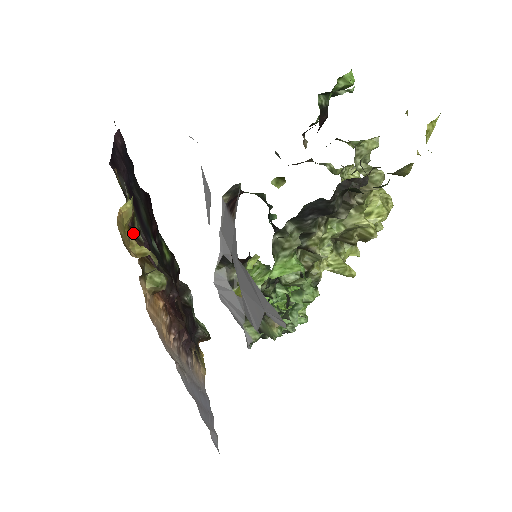
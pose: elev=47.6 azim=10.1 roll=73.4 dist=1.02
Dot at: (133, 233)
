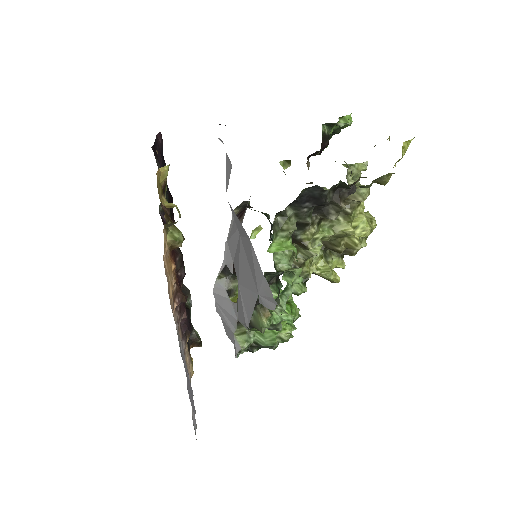
Dot at: occluded
